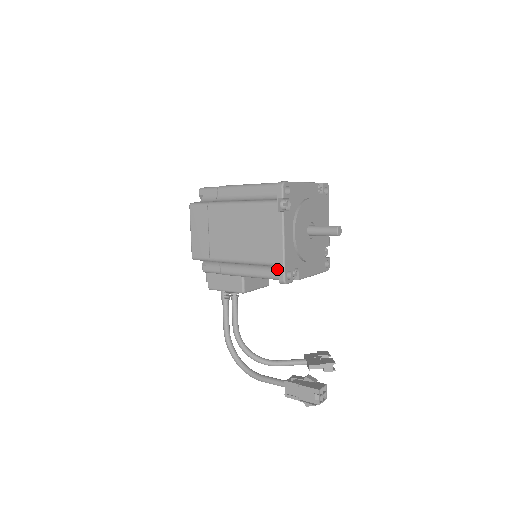
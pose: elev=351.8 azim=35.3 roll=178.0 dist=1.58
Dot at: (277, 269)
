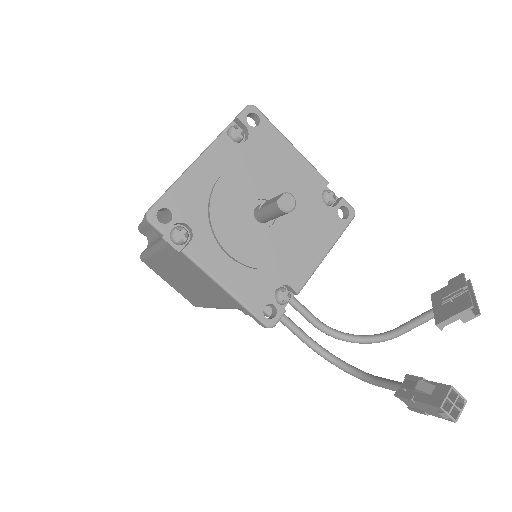
Dot at: occluded
